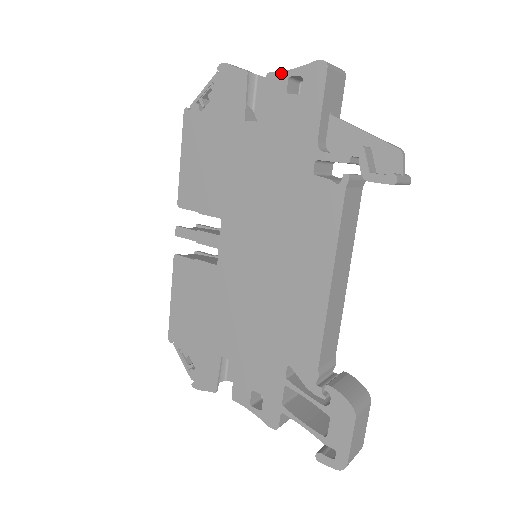
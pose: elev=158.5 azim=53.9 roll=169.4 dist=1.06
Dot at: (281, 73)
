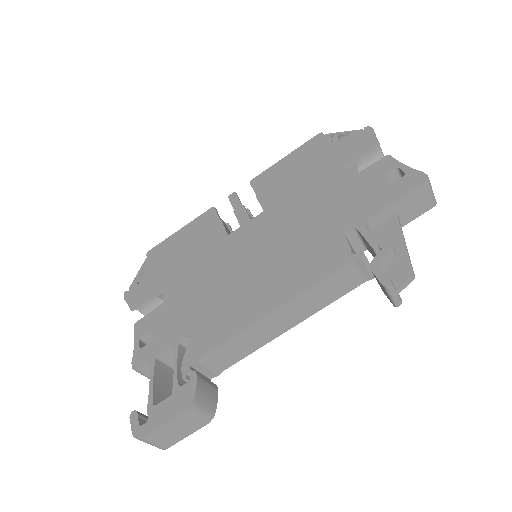
Dot at: (396, 161)
